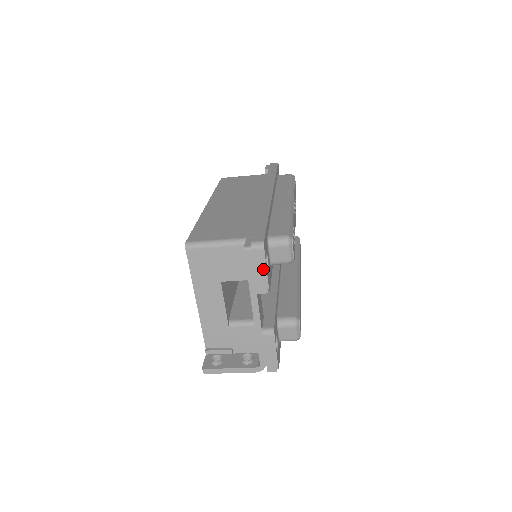
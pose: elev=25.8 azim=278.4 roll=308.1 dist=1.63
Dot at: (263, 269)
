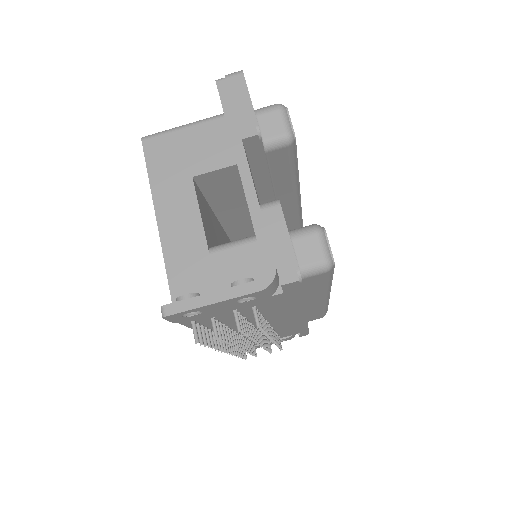
Dot at: (246, 101)
